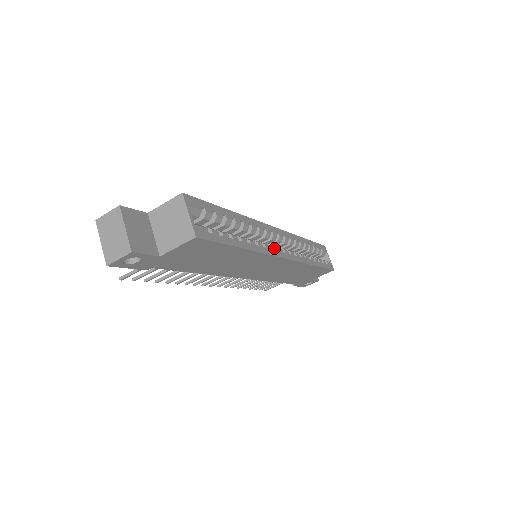
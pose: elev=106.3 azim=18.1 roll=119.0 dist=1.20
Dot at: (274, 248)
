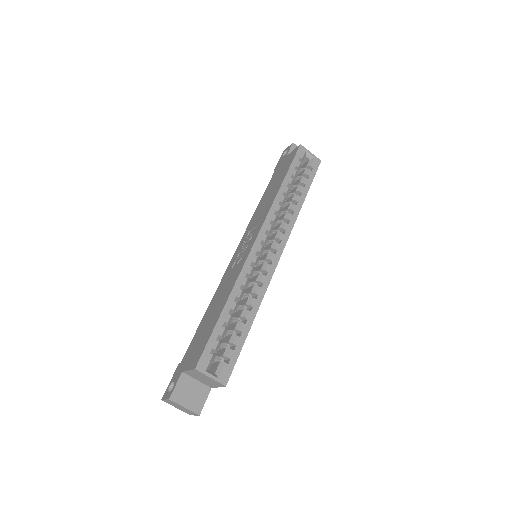
Dot at: (268, 268)
